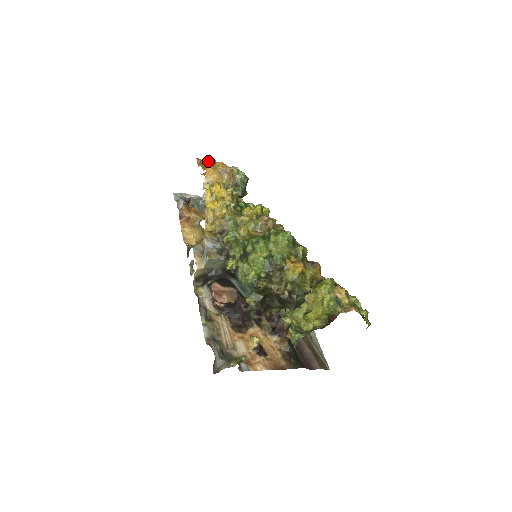
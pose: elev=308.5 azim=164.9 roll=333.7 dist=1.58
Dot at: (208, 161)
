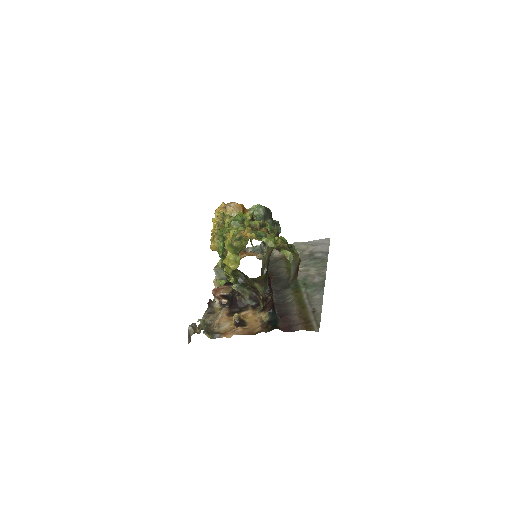
Dot at: occluded
